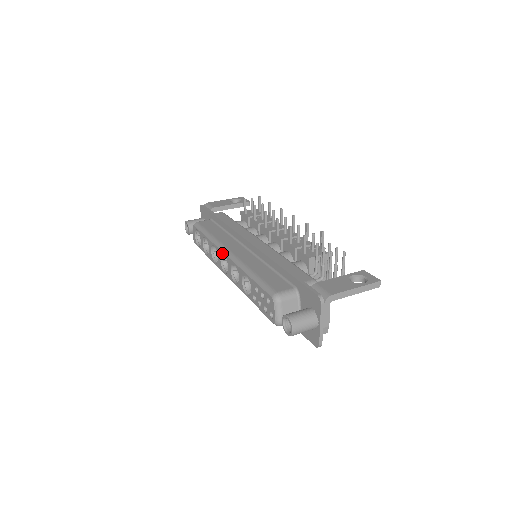
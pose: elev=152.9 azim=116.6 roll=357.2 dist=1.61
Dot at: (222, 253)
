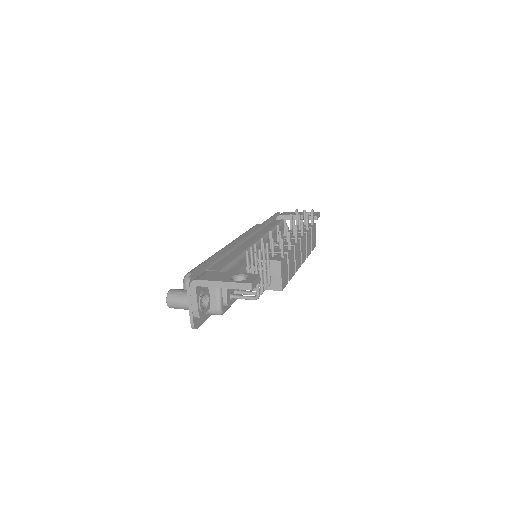
Dot at: occluded
